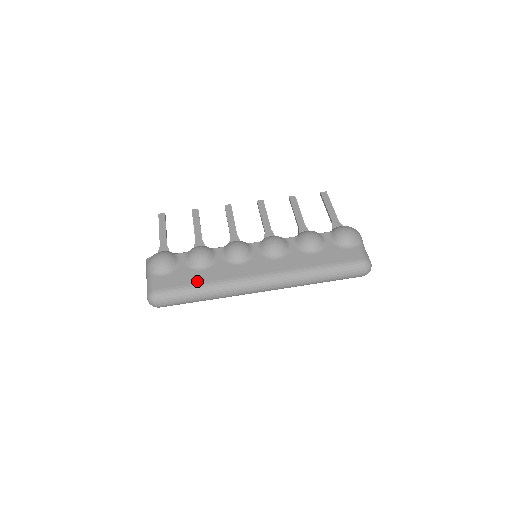
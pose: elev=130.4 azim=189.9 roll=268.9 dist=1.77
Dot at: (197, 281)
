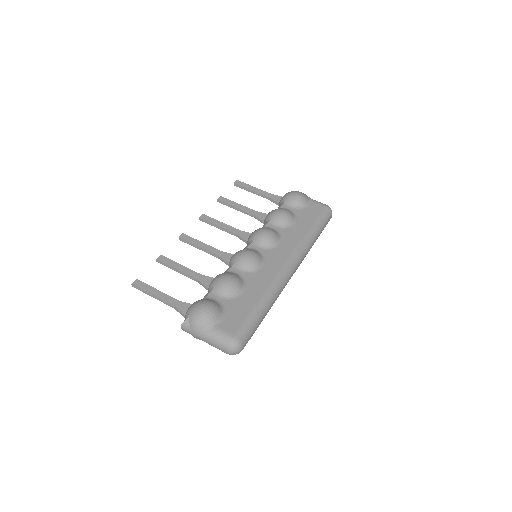
Dot at: (253, 302)
